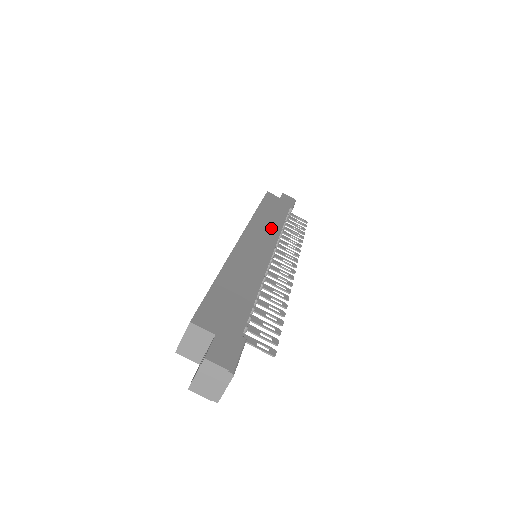
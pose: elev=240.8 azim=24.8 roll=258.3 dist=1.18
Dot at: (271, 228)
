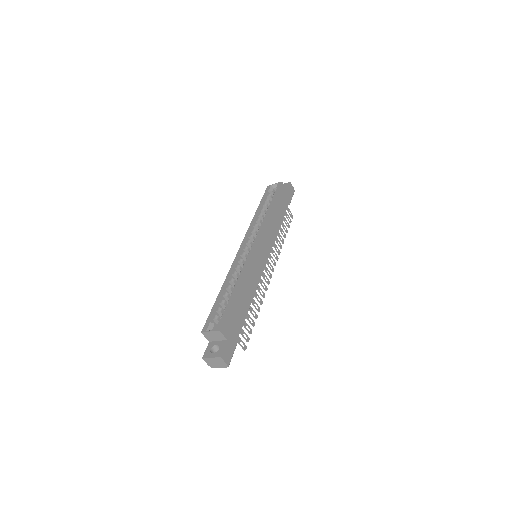
Dot at: (273, 233)
